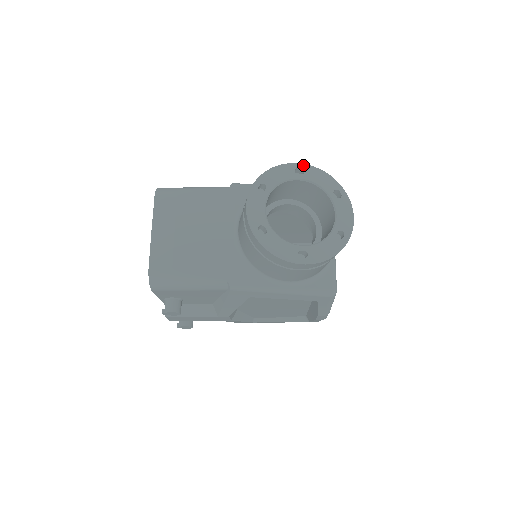
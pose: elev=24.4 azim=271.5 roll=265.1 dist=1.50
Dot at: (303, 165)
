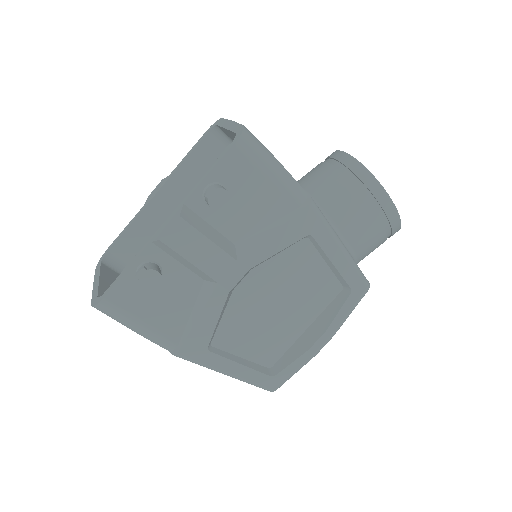
Dot at: occluded
